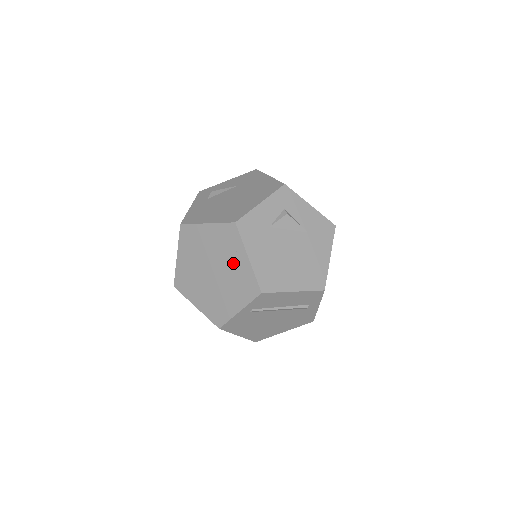
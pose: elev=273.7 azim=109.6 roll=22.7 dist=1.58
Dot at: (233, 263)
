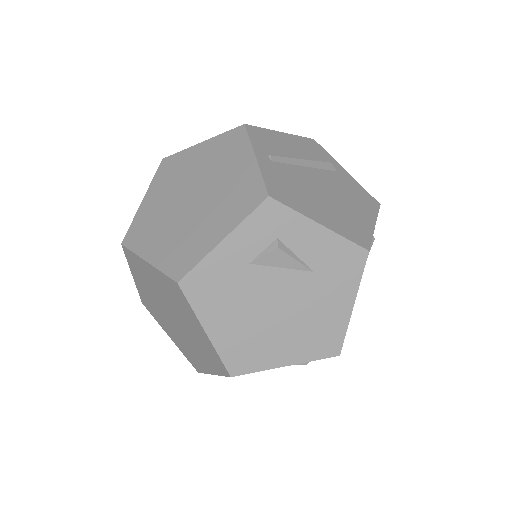
Dot at: (197, 164)
